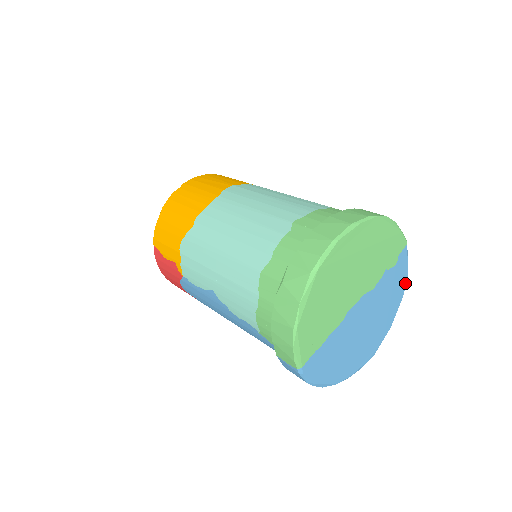
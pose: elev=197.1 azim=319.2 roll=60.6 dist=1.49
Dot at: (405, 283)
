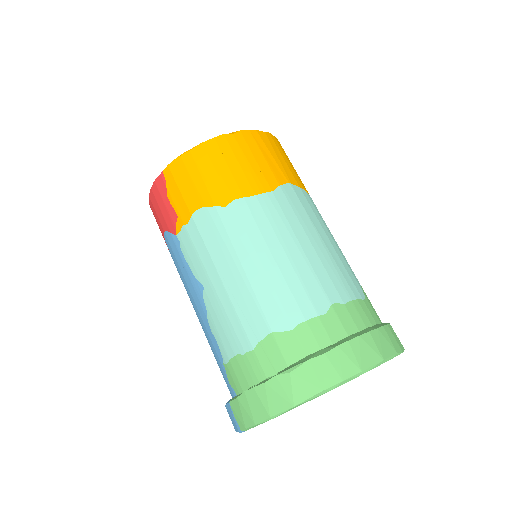
Dot at: occluded
